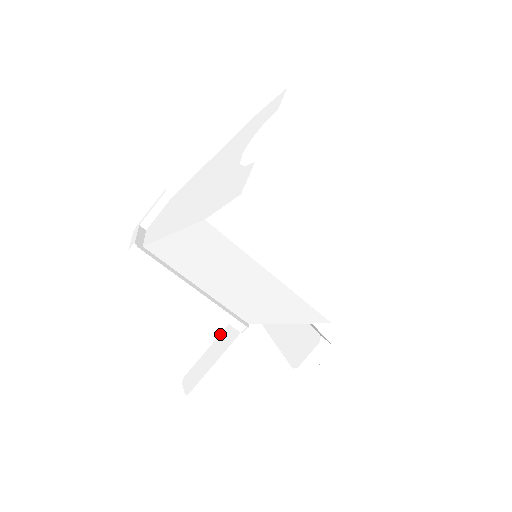
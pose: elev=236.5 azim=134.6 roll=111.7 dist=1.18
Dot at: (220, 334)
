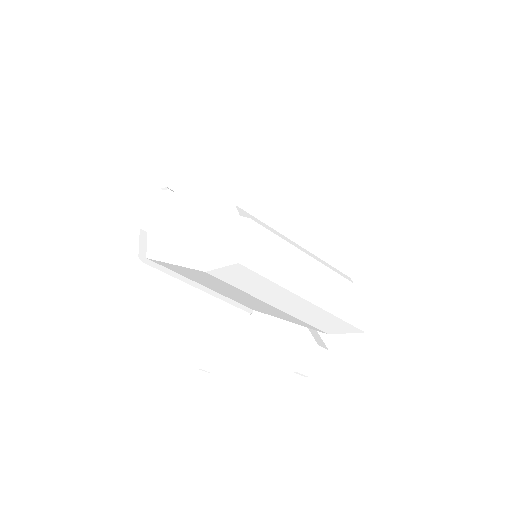
Dot at: (226, 312)
